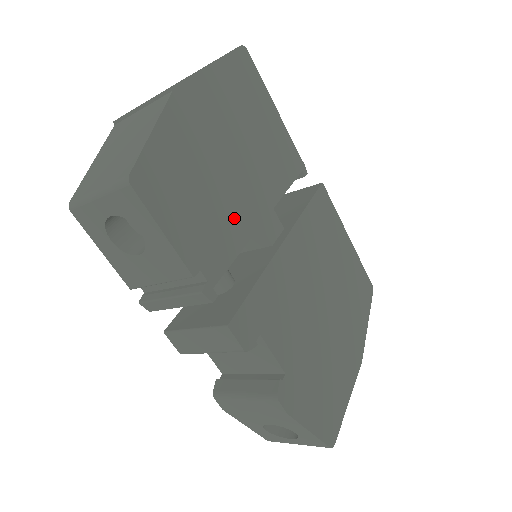
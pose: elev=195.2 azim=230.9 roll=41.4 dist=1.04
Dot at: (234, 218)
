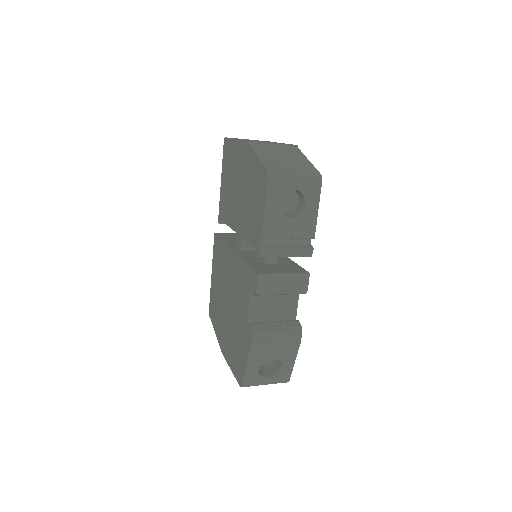
Dot at: occluded
